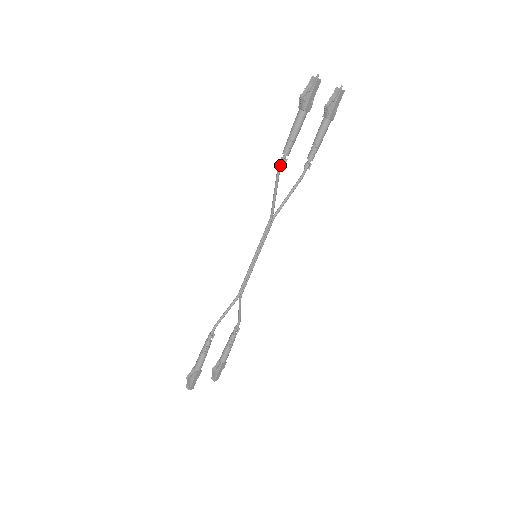
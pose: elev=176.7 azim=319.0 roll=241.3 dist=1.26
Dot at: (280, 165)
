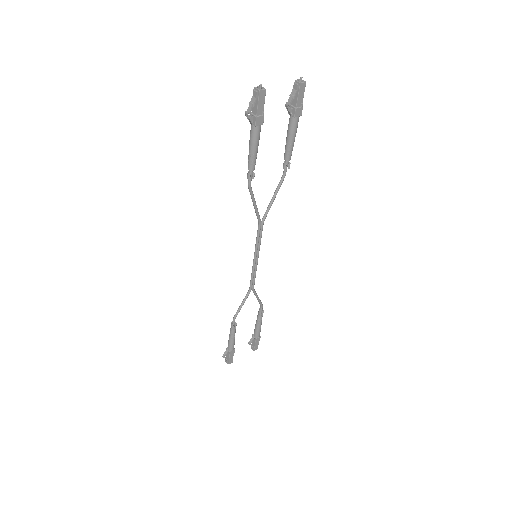
Dot at: (248, 180)
